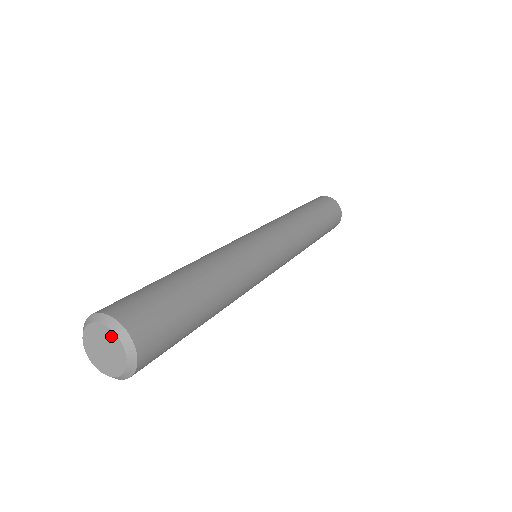
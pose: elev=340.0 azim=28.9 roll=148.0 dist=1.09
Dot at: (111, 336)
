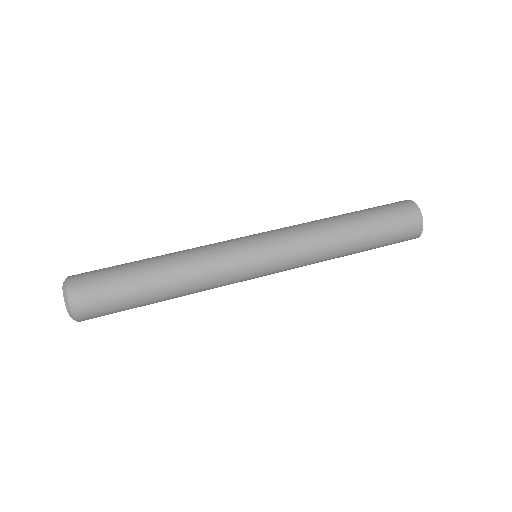
Dot at: (64, 294)
